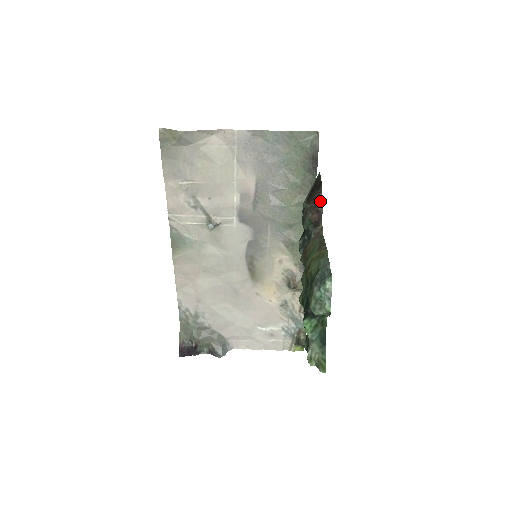
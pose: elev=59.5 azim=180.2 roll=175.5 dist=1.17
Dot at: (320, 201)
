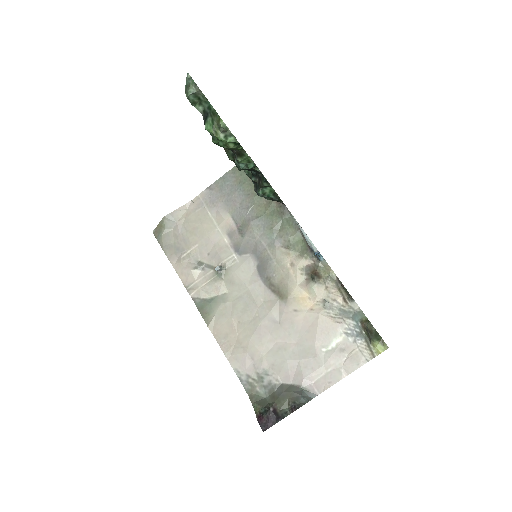
Dot at: occluded
